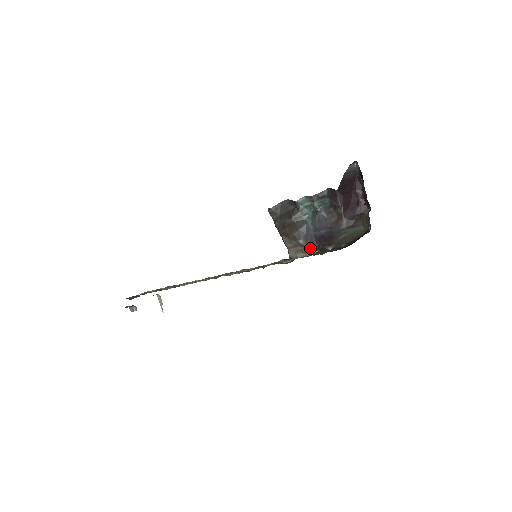
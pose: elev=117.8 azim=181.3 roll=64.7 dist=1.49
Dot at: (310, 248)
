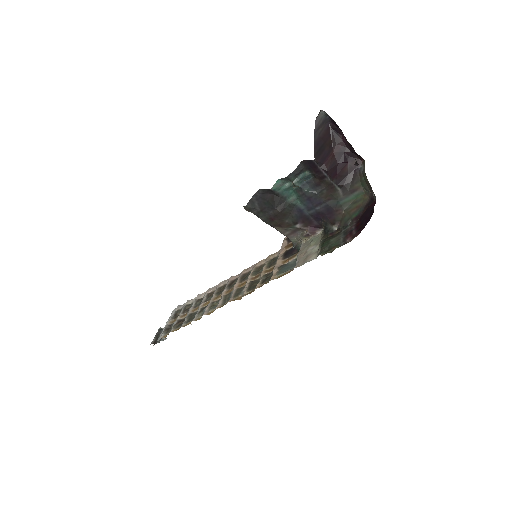
Dot at: (311, 229)
